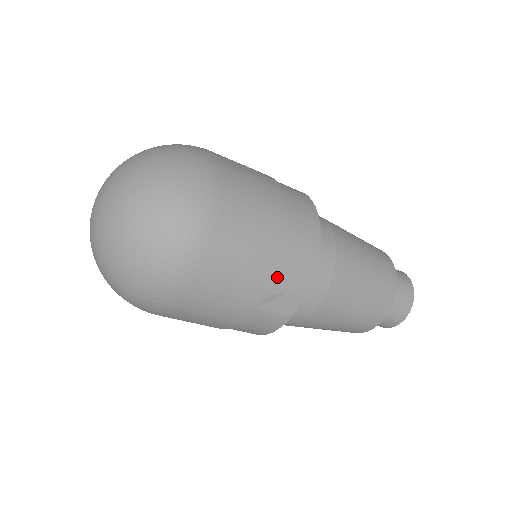
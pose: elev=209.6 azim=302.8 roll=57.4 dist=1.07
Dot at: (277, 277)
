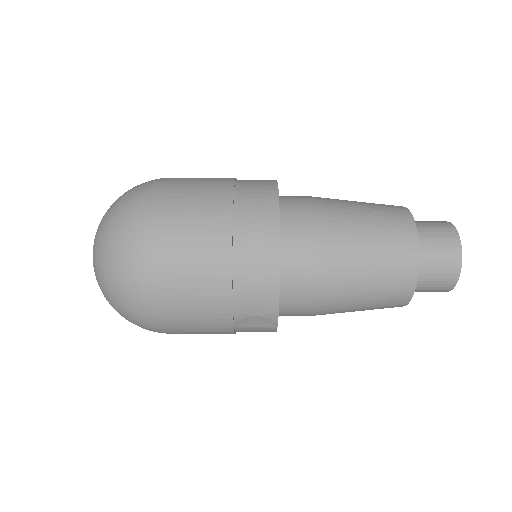
Dot at: (239, 306)
